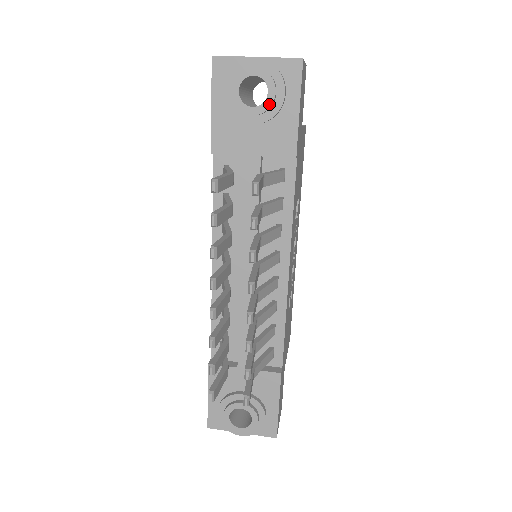
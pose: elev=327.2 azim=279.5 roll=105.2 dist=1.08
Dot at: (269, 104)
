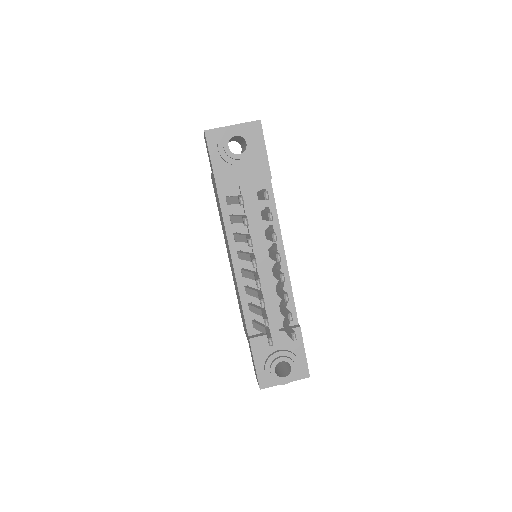
Dot at: (249, 150)
